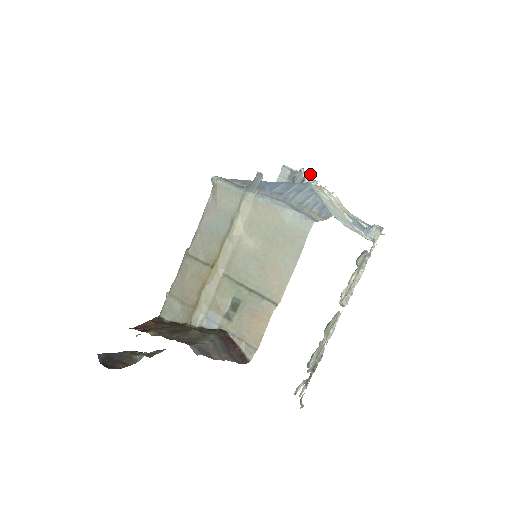
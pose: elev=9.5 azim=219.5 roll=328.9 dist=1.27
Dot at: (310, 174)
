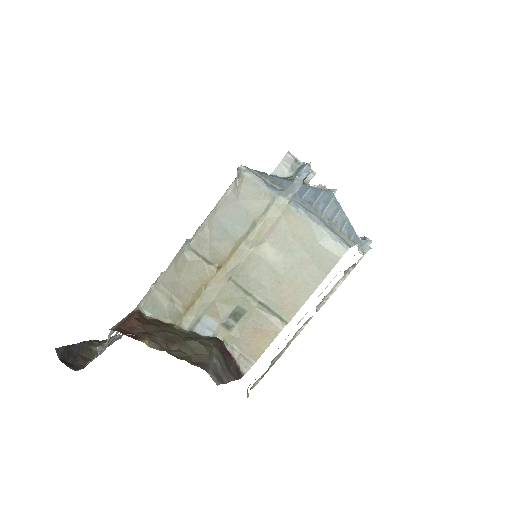
Dot at: occluded
